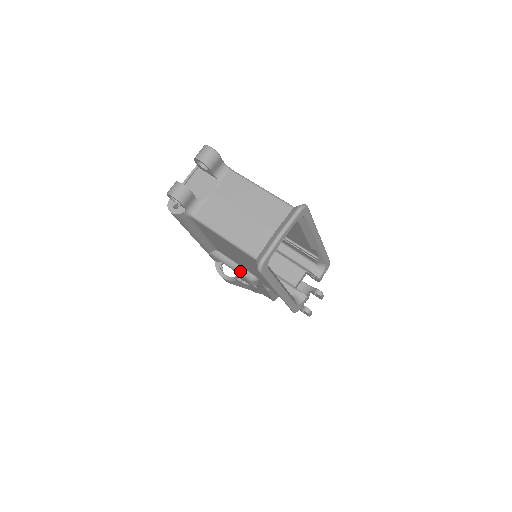
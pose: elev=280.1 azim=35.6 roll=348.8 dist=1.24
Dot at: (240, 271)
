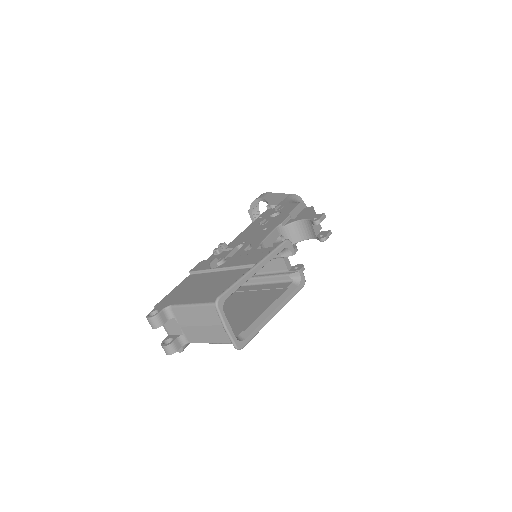
Dot at: occluded
